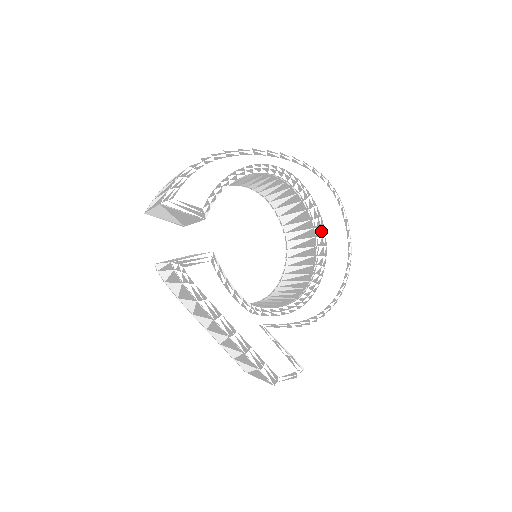
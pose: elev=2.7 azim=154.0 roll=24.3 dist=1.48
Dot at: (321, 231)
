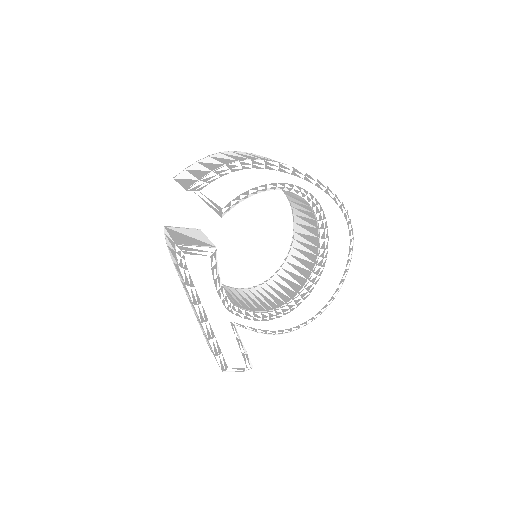
Dot at: (322, 262)
